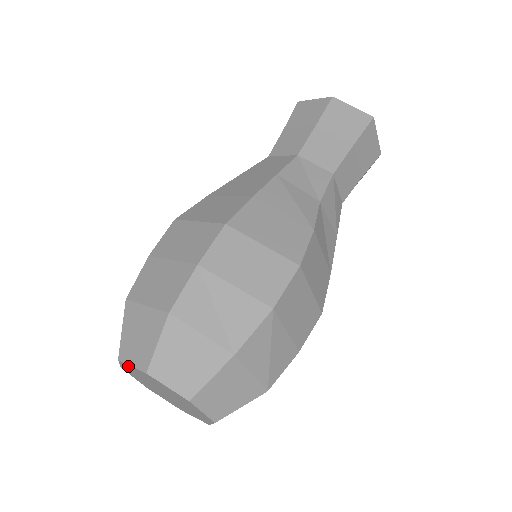
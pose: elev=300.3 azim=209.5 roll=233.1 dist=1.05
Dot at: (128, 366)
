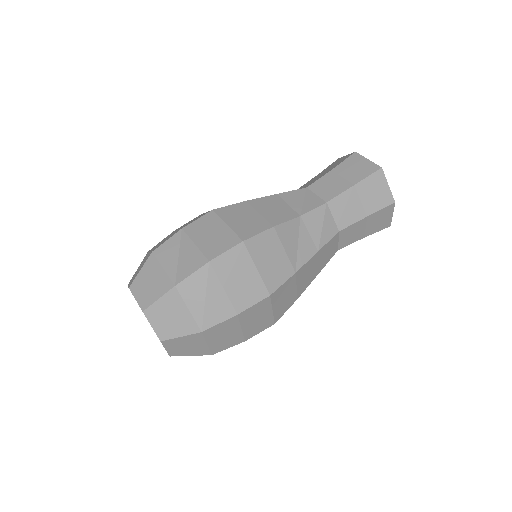
Dot at: occluded
